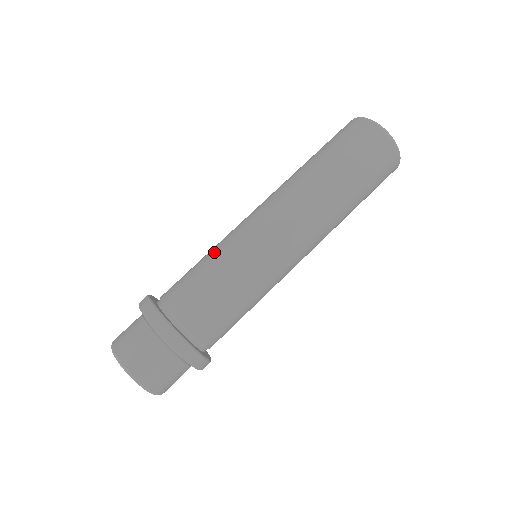
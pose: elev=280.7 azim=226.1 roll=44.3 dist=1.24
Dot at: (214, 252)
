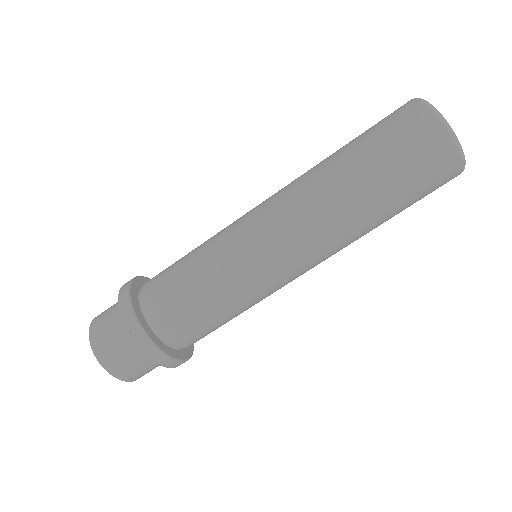
Dot at: (212, 269)
